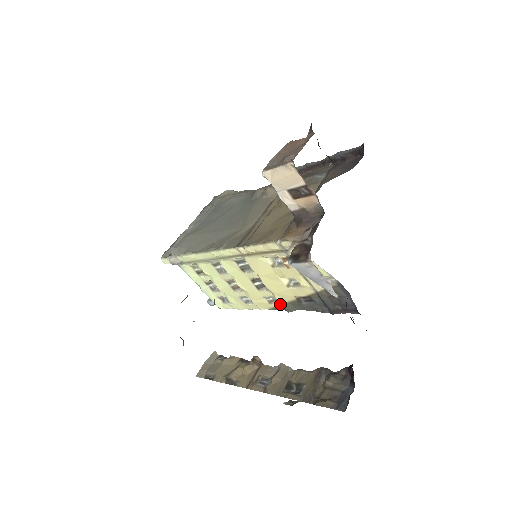
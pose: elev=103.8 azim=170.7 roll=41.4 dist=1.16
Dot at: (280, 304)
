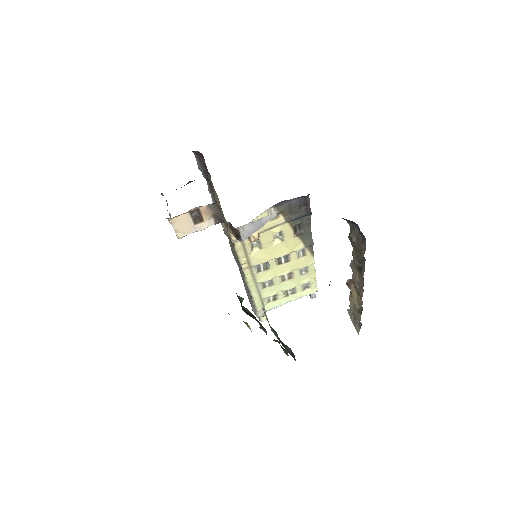
Dot at: (306, 248)
